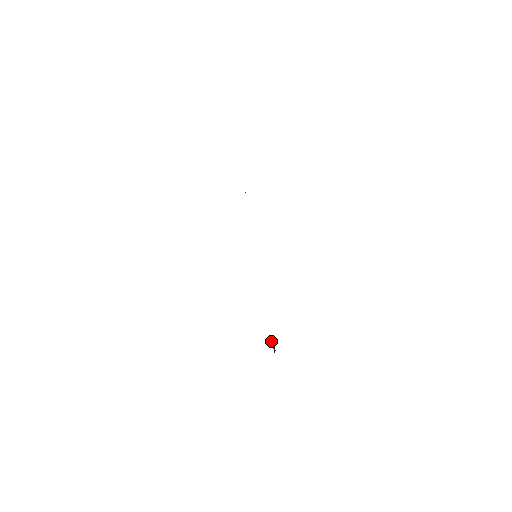
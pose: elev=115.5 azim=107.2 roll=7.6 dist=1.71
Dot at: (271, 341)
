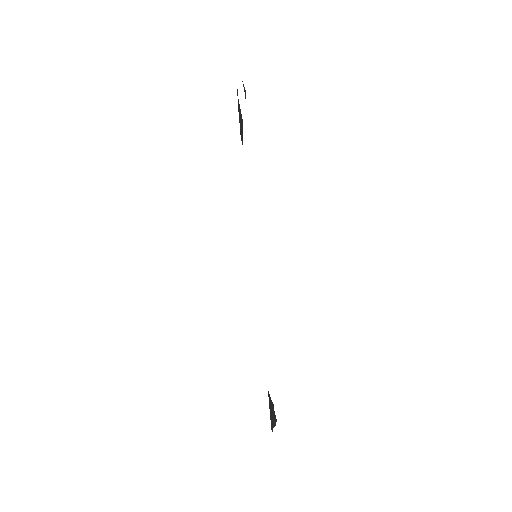
Dot at: (271, 408)
